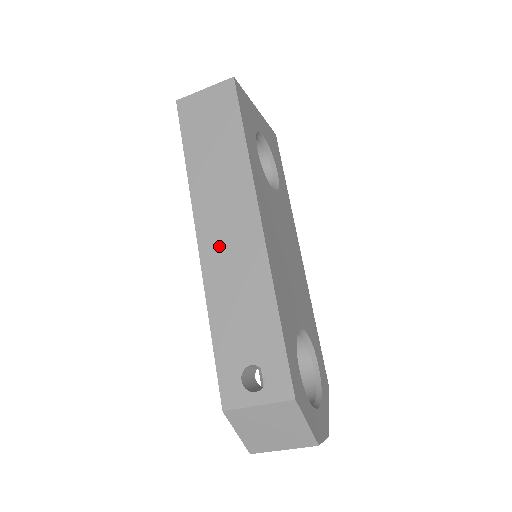
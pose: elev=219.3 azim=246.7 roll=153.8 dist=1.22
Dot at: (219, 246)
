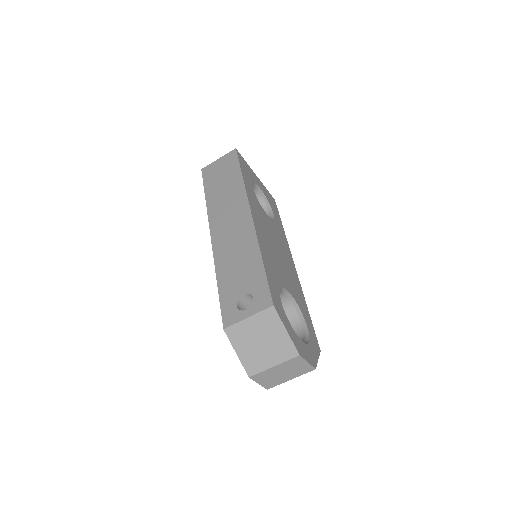
Dot at: (224, 234)
